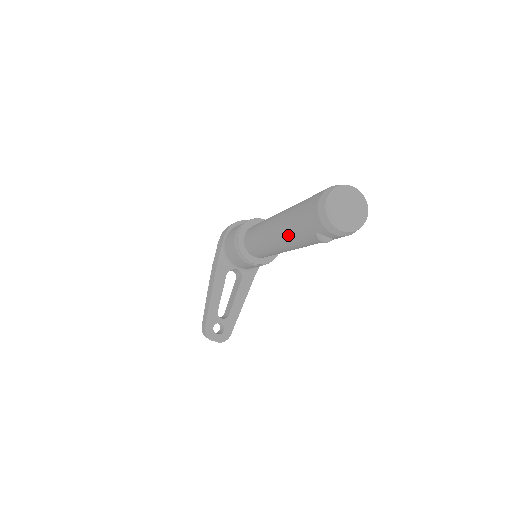
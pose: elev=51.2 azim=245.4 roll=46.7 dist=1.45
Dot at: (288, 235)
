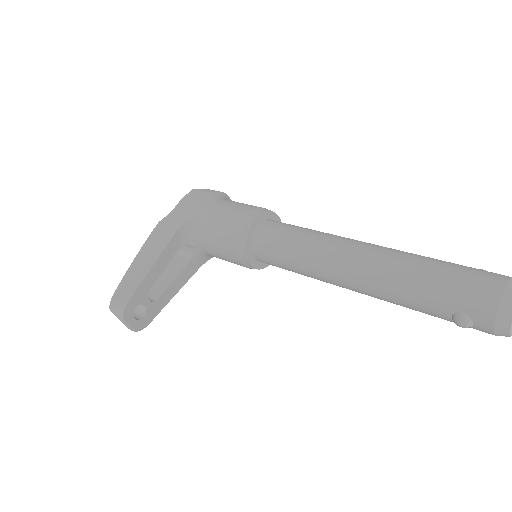
Dot at: (393, 284)
